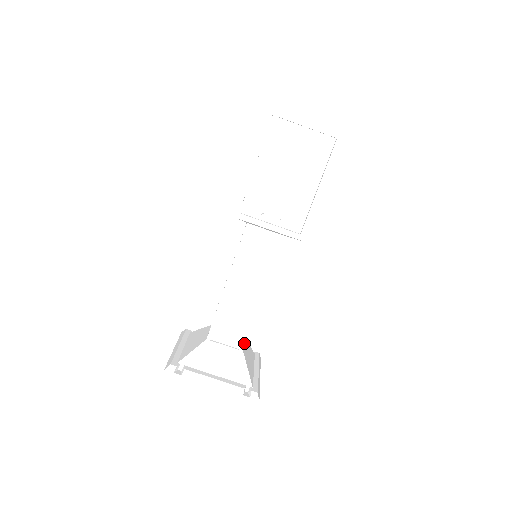
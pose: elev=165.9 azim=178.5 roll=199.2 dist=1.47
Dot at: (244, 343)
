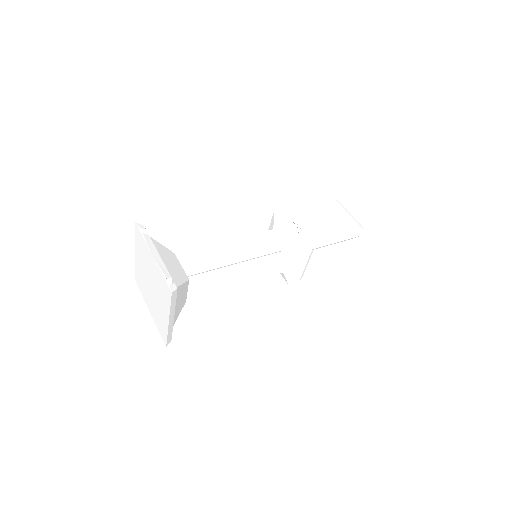
Dot at: (196, 276)
